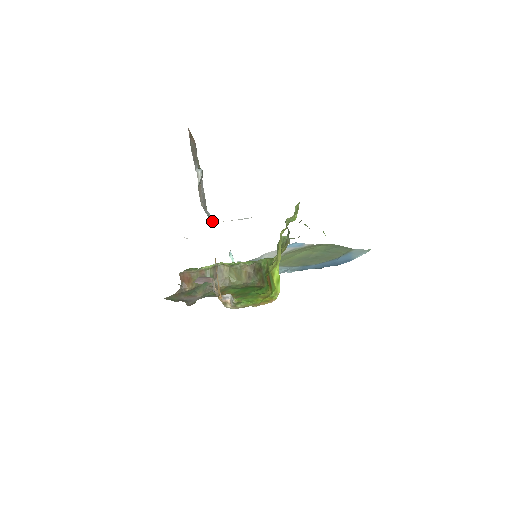
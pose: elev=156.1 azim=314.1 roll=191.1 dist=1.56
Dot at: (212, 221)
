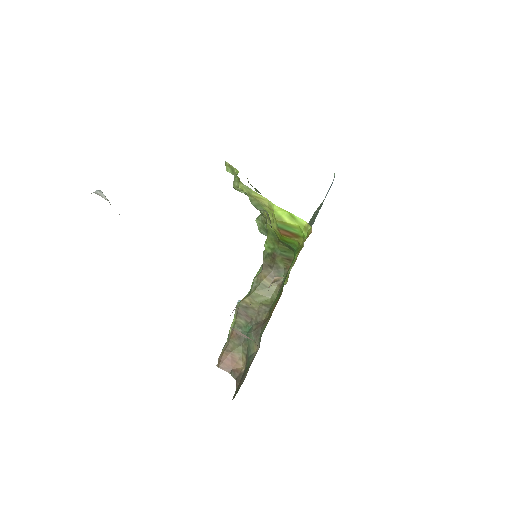
Dot at: occluded
